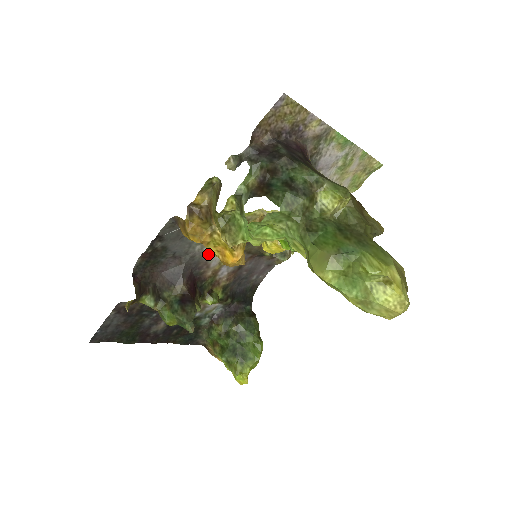
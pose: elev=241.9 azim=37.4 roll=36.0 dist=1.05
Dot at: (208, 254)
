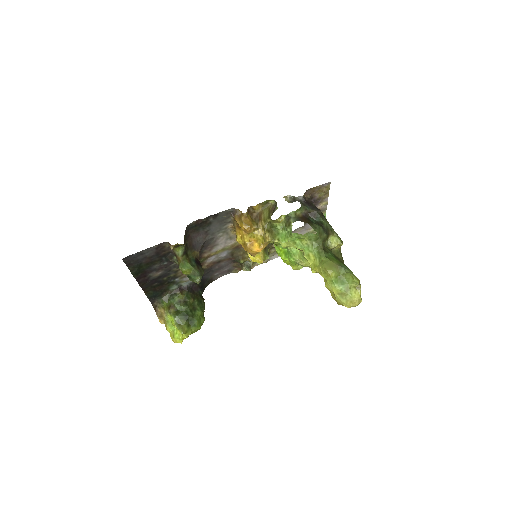
Dot at: (219, 242)
